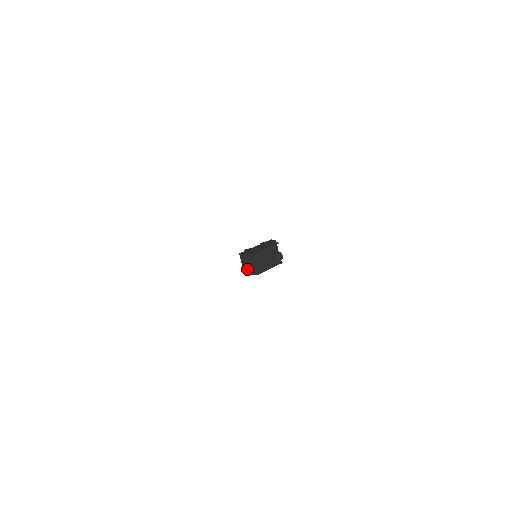
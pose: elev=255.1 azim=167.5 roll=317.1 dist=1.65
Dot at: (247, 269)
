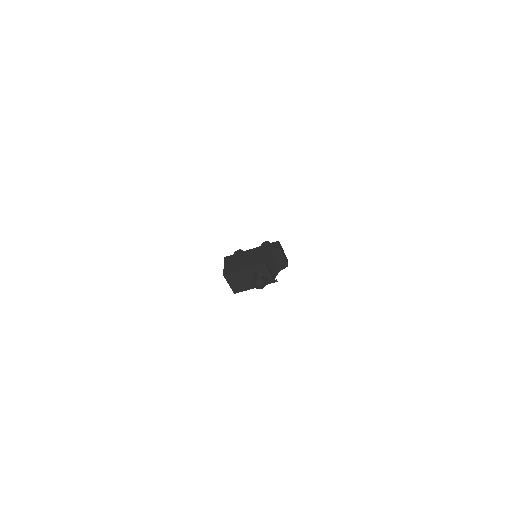
Dot at: occluded
